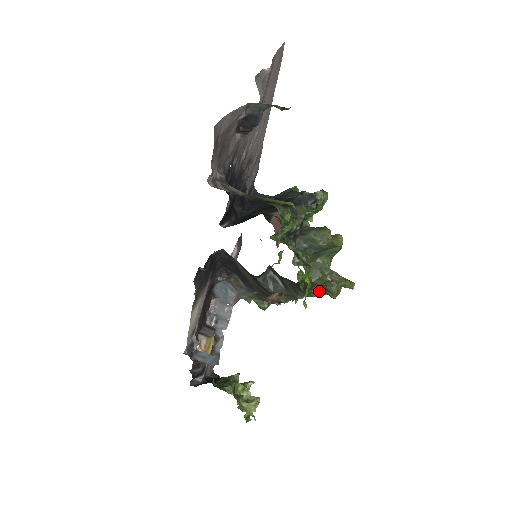
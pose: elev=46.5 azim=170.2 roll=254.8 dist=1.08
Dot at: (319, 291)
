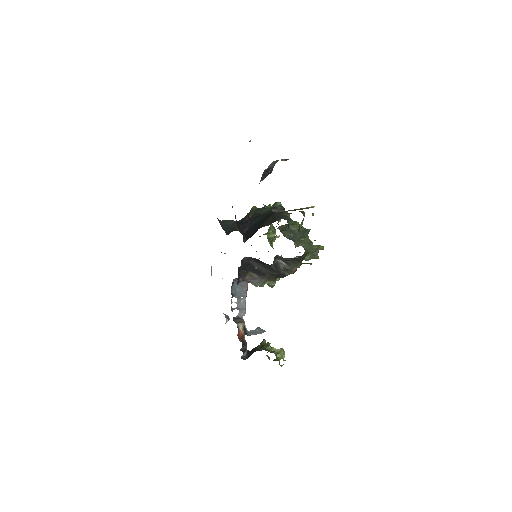
Dot at: (308, 258)
